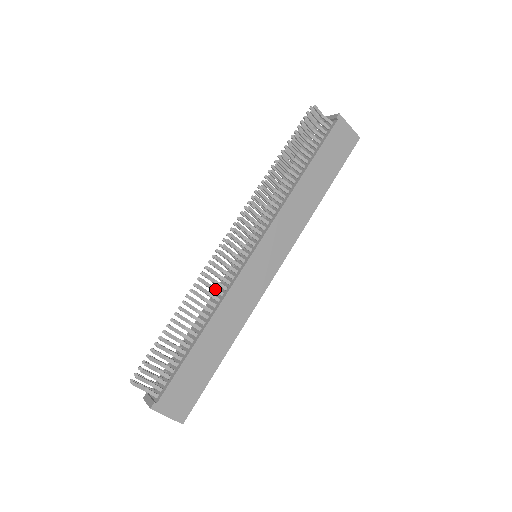
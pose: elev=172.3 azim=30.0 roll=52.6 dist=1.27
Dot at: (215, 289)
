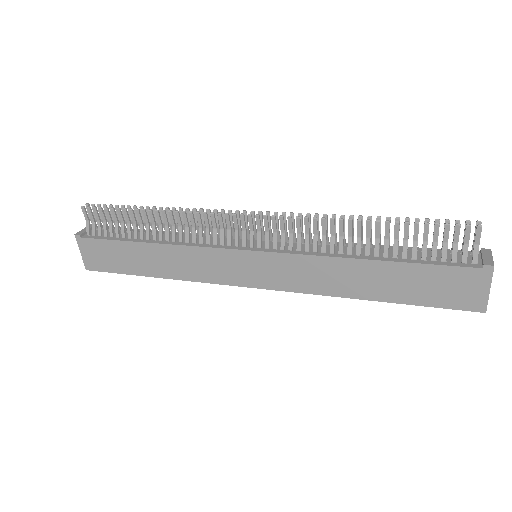
Dot at: (194, 232)
